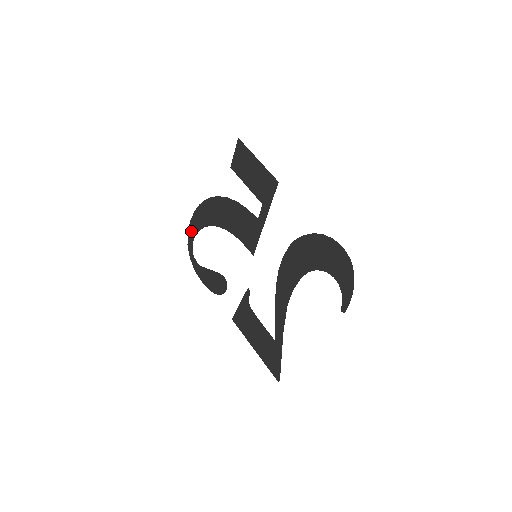
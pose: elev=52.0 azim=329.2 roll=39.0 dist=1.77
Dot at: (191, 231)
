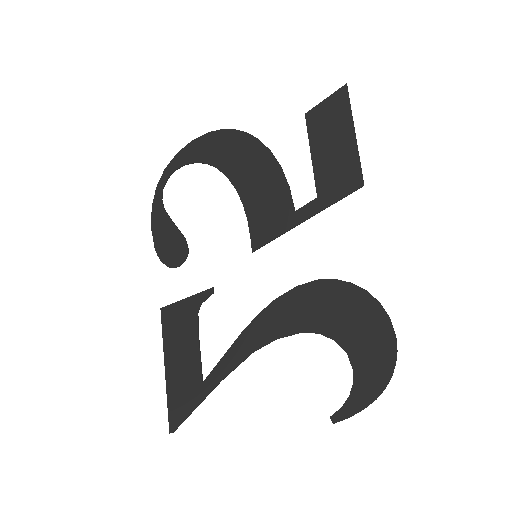
Dot at: (183, 154)
